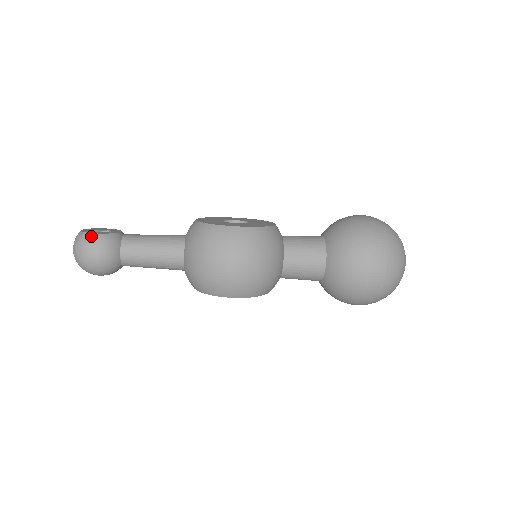
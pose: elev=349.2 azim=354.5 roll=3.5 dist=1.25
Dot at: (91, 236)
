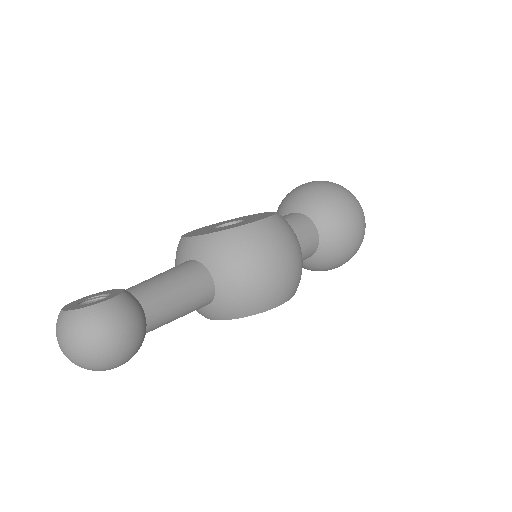
Dot at: (106, 306)
